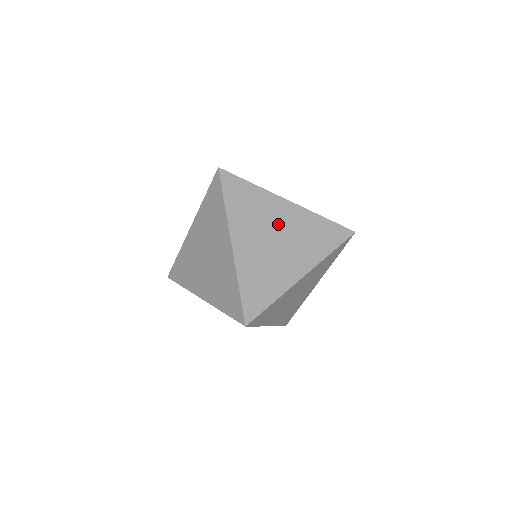
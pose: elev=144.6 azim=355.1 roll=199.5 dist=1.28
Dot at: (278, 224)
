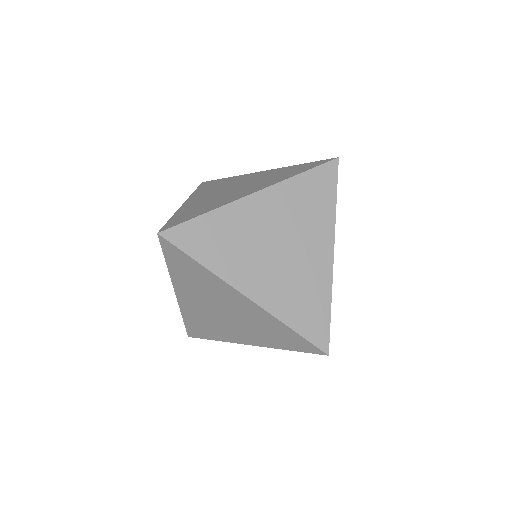
Dot at: (241, 182)
